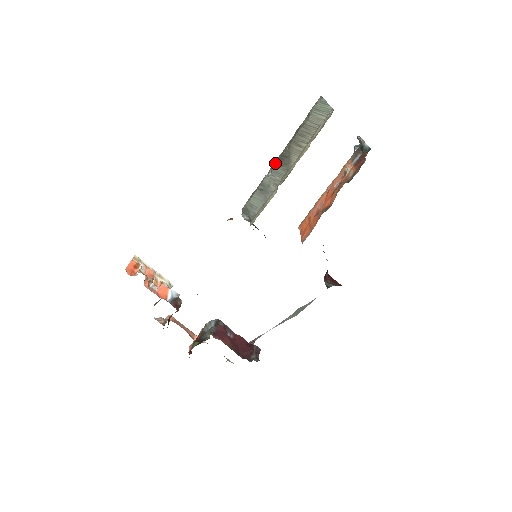
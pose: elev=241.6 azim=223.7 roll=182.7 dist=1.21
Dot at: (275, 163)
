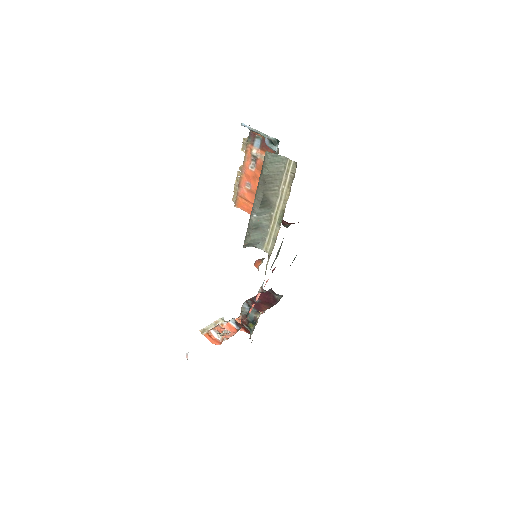
Dot at: (257, 208)
